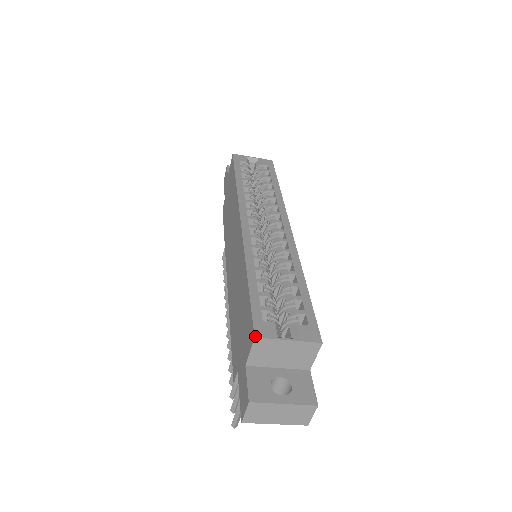
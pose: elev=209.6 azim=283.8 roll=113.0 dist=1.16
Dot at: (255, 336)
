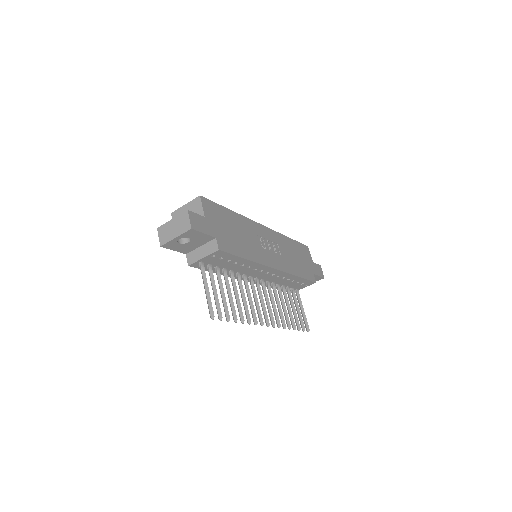
Dot at: (172, 213)
